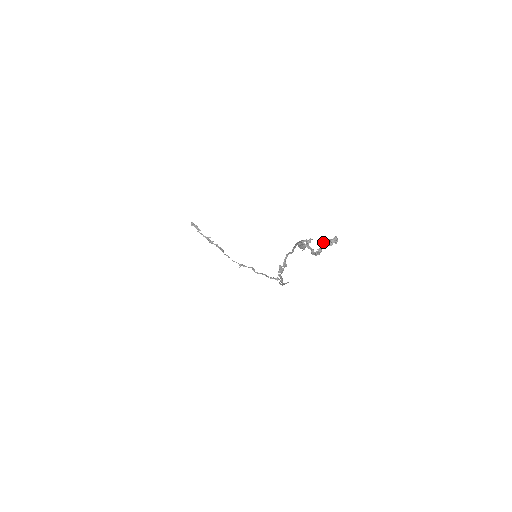
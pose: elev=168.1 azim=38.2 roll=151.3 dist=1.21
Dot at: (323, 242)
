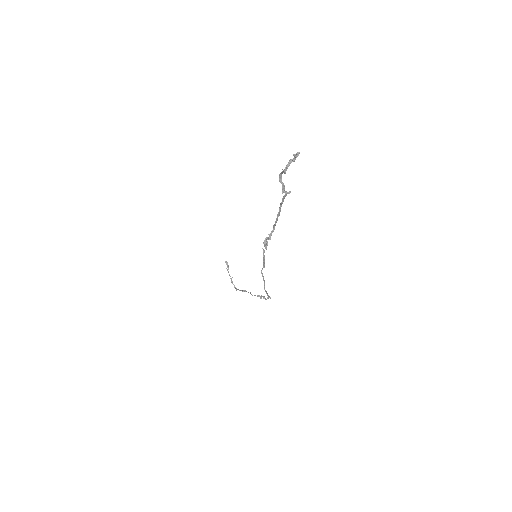
Dot at: (292, 159)
